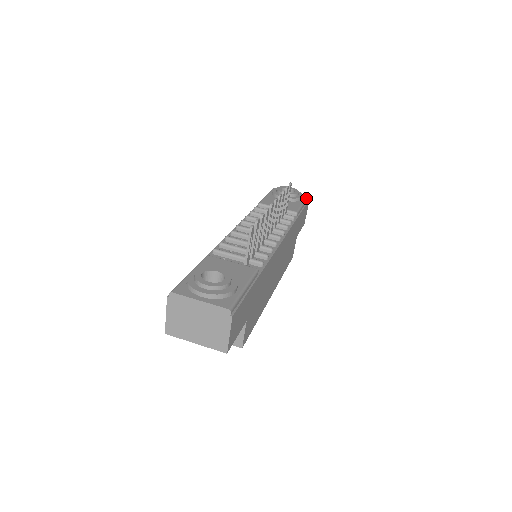
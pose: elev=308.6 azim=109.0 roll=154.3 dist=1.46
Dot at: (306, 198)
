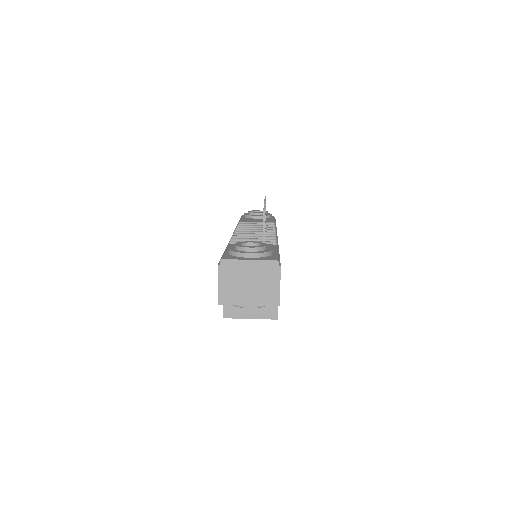
Dot at: (274, 217)
